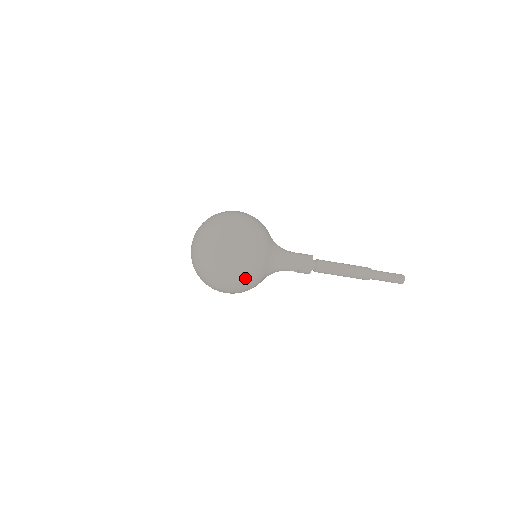
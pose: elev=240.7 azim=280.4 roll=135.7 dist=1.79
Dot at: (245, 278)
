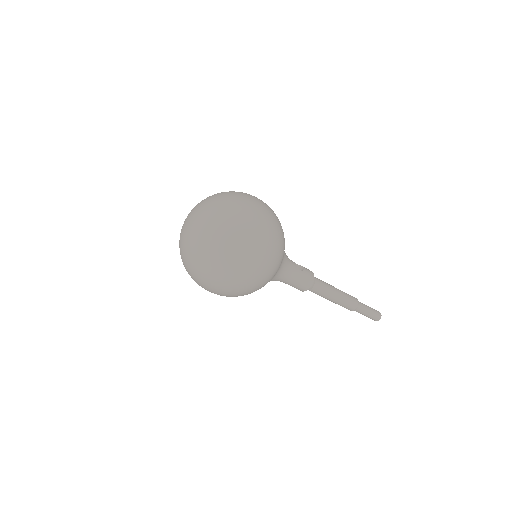
Dot at: occluded
